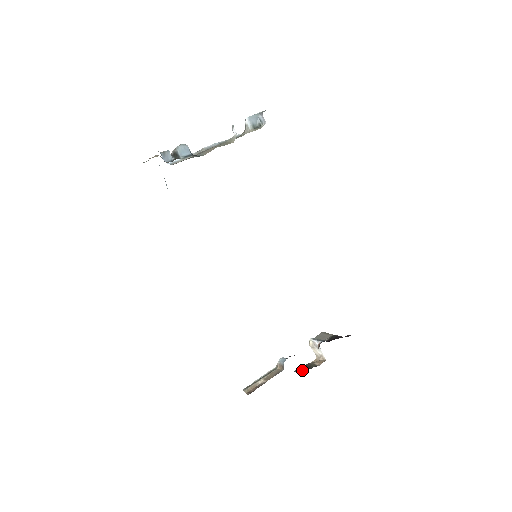
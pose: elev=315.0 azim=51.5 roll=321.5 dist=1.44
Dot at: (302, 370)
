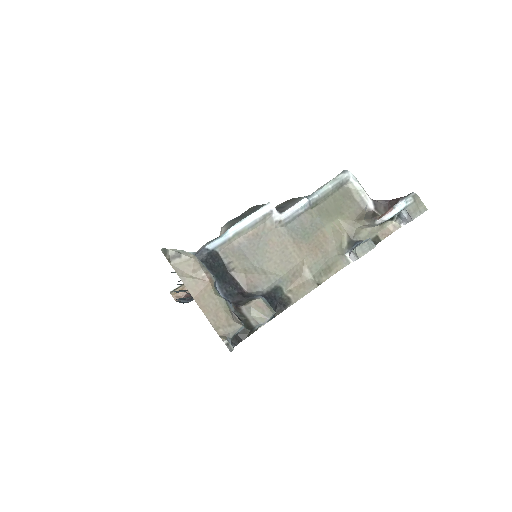
Dot at: occluded
